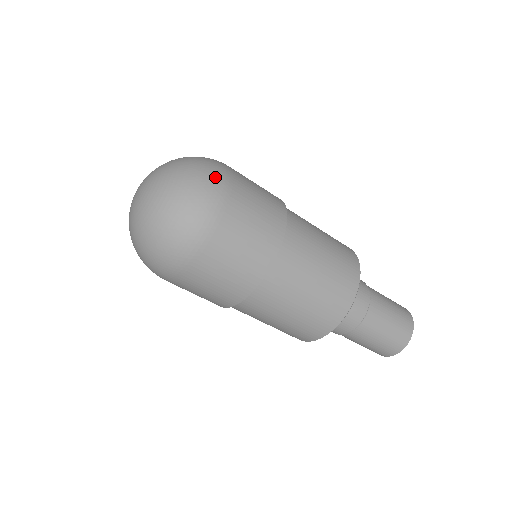
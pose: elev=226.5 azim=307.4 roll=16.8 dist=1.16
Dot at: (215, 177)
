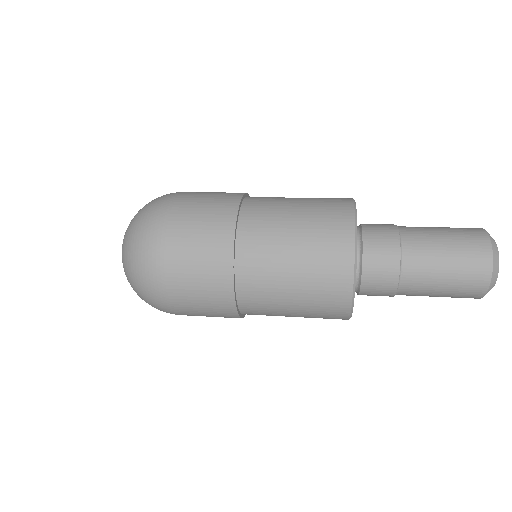
Dot at: (149, 282)
